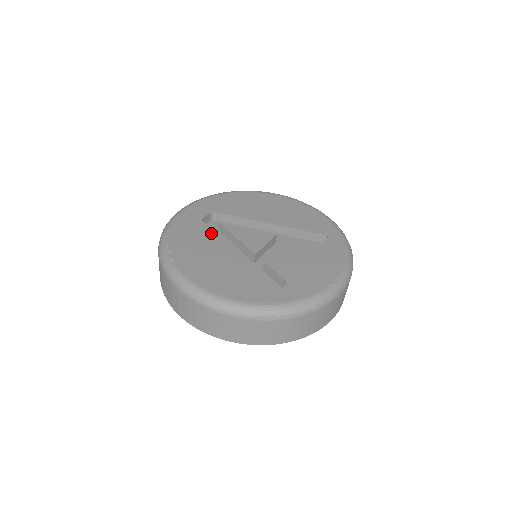
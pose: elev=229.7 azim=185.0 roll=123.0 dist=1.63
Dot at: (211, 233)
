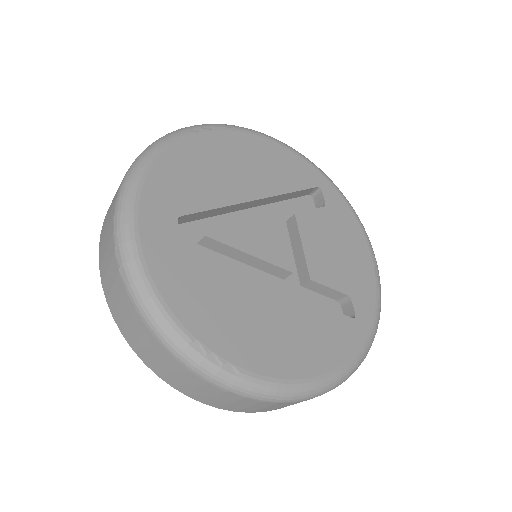
Dot at: (219, 269)
